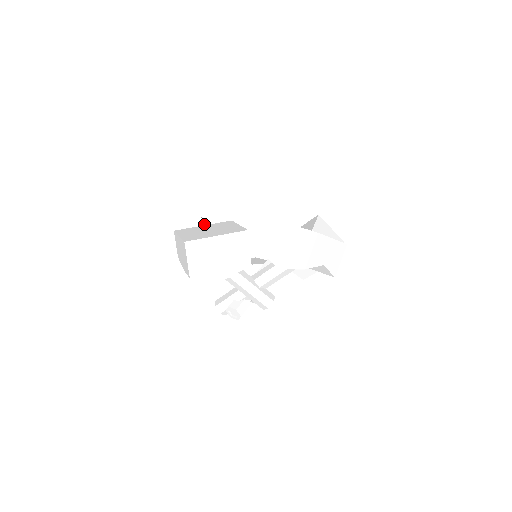
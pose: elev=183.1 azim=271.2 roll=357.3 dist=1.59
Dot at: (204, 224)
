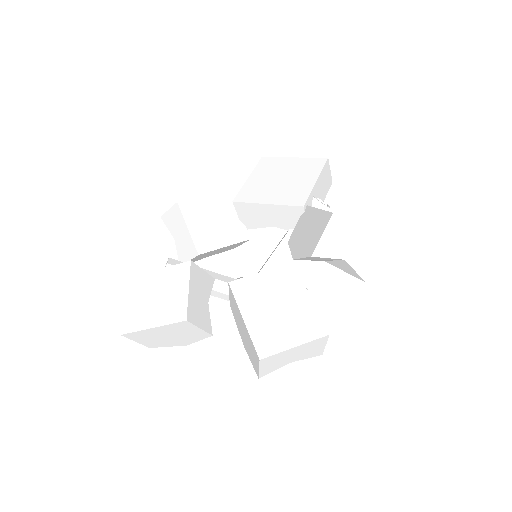
Dot at: (183, 221)
